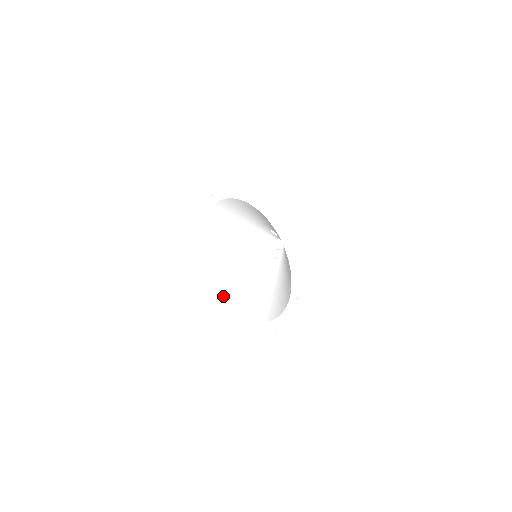
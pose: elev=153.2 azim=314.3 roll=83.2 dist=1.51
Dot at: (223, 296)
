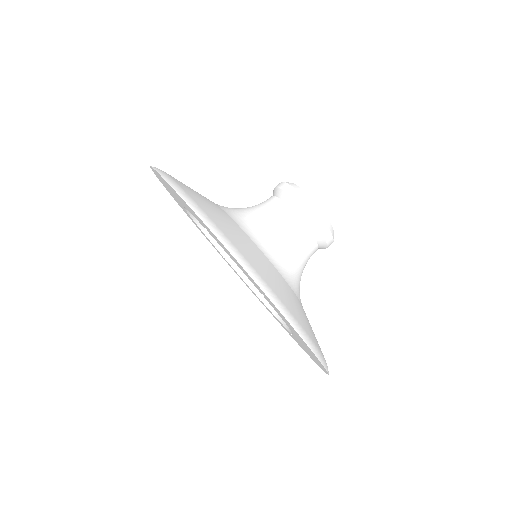
Dot at: (240, 276)
